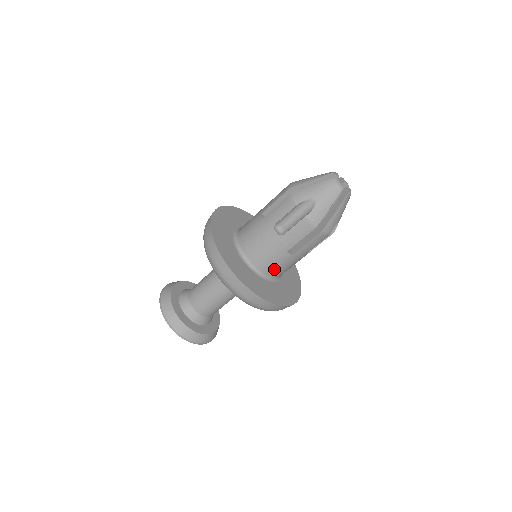
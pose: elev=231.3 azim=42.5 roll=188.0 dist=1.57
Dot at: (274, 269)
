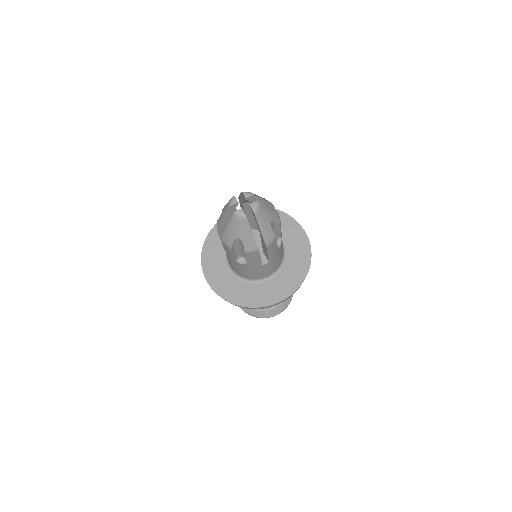
Dot at: (270, 271)
